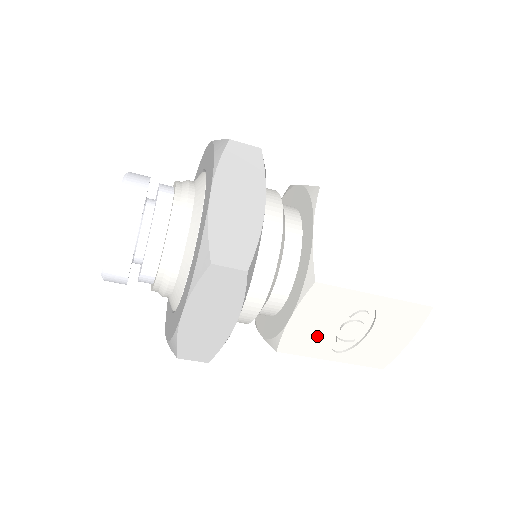
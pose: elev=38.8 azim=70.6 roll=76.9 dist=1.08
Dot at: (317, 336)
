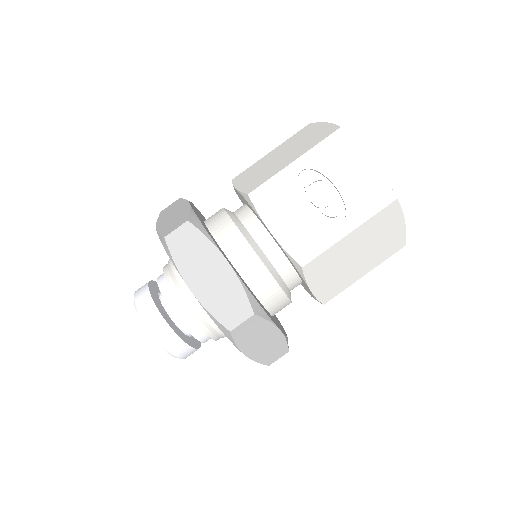
Dot at: (308, 226)
